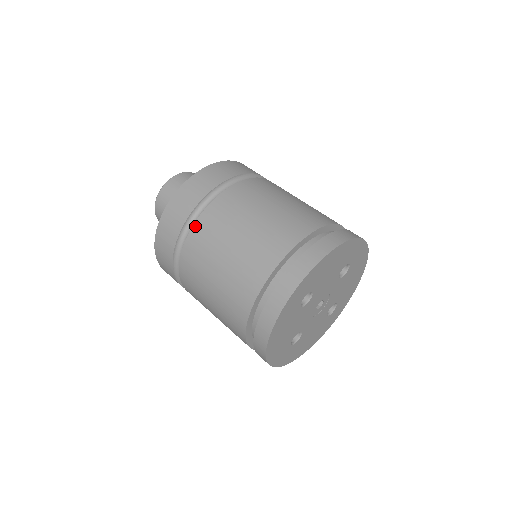
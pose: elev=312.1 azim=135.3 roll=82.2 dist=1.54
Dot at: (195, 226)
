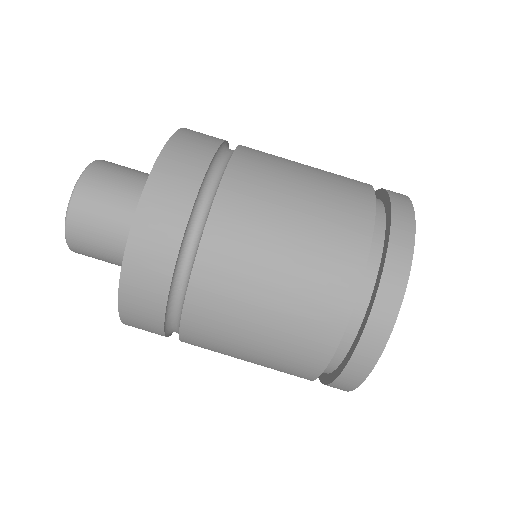
Dot at: (193, 284)
